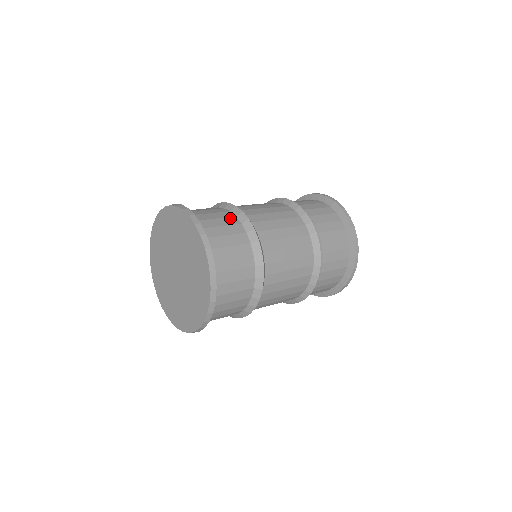
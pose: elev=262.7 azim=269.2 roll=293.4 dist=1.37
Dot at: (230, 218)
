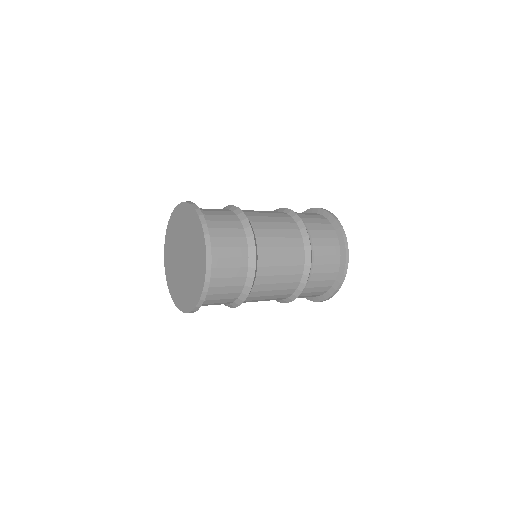
Dot at: (223, 209)
